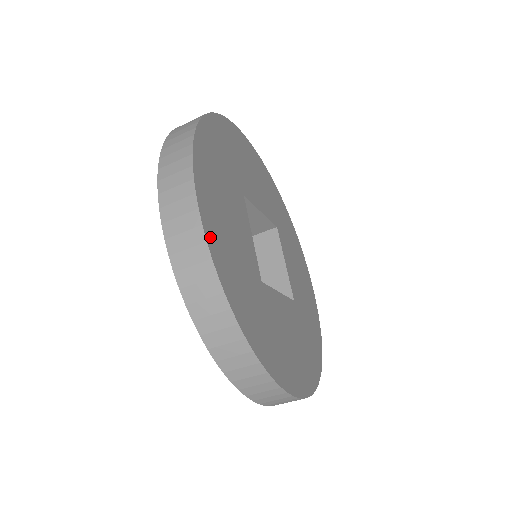
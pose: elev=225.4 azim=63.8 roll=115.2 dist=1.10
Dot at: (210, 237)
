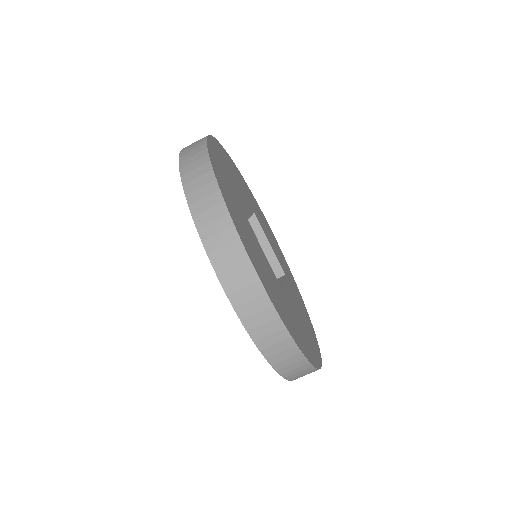
Dot at: (211, 143)
